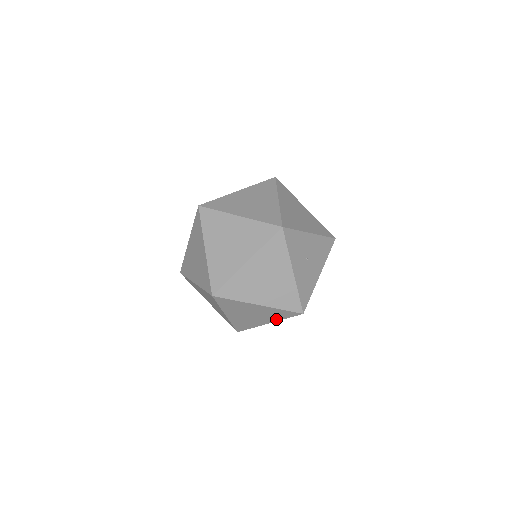
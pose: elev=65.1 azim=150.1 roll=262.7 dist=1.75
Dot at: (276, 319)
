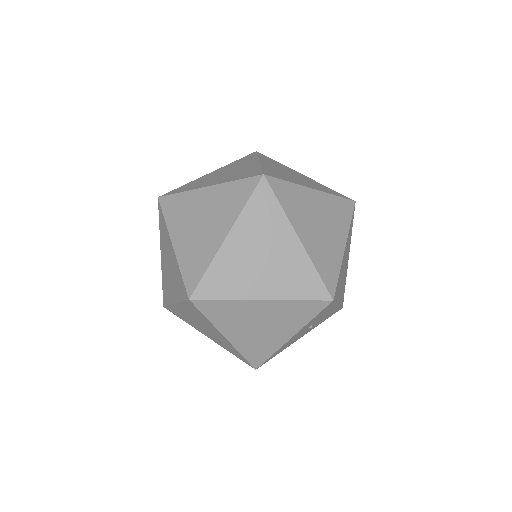
Dot at: (222, 345)
